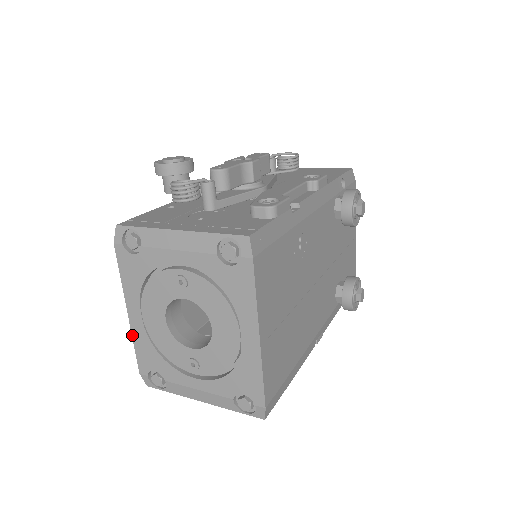
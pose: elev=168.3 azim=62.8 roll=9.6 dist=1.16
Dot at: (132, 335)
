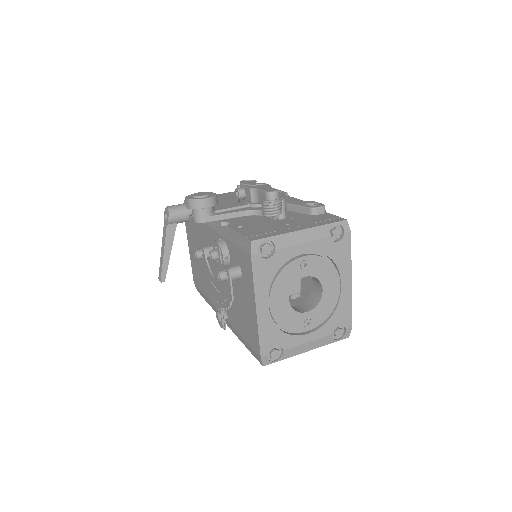
Dot at: (258, 327)
